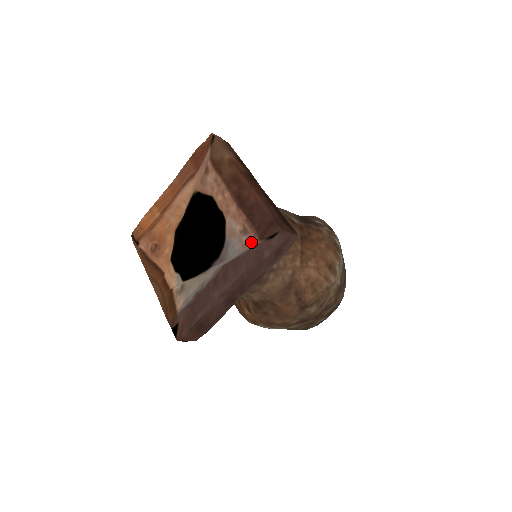
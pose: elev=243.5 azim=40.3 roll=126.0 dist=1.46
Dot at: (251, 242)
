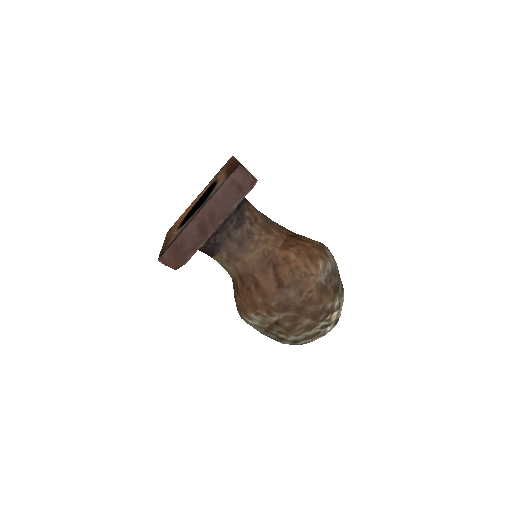
Dot at: (223, 182)
